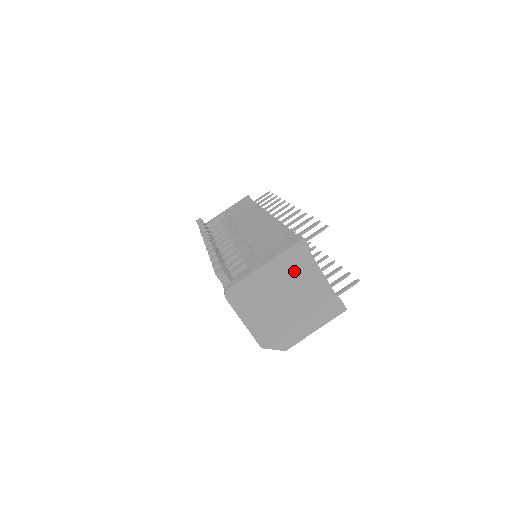
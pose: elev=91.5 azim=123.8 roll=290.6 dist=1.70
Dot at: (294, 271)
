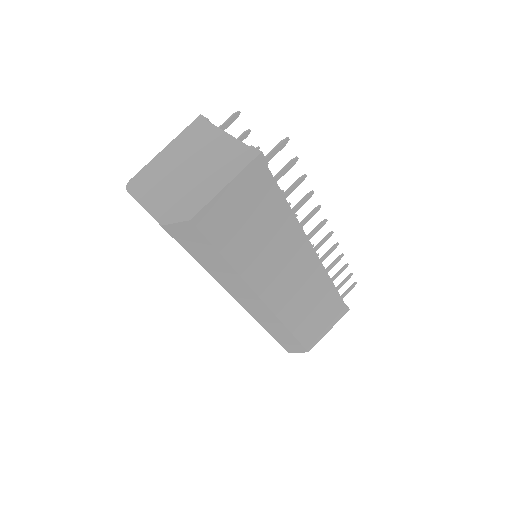
Dot at: (193, 142)
